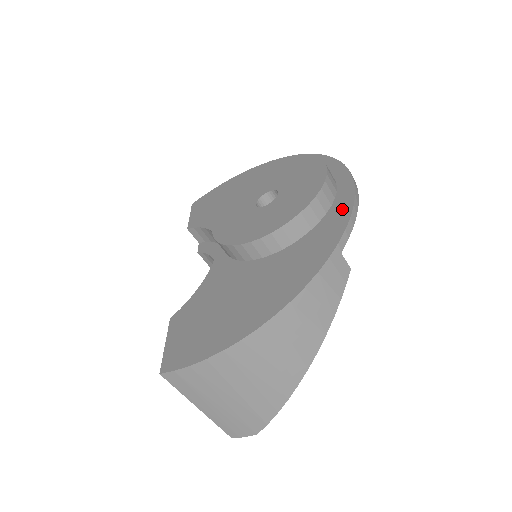
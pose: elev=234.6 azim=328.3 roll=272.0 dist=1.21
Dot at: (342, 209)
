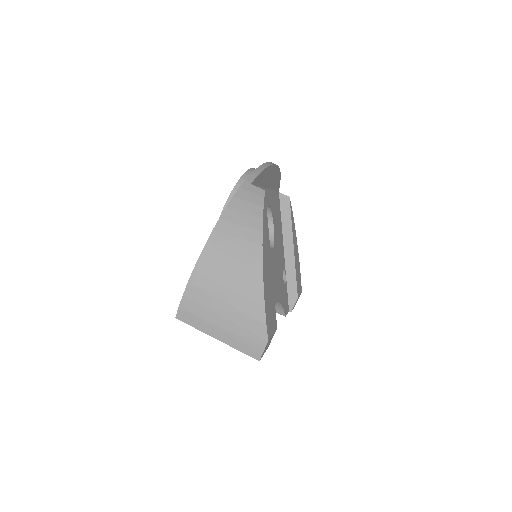
Dot at: occluded
